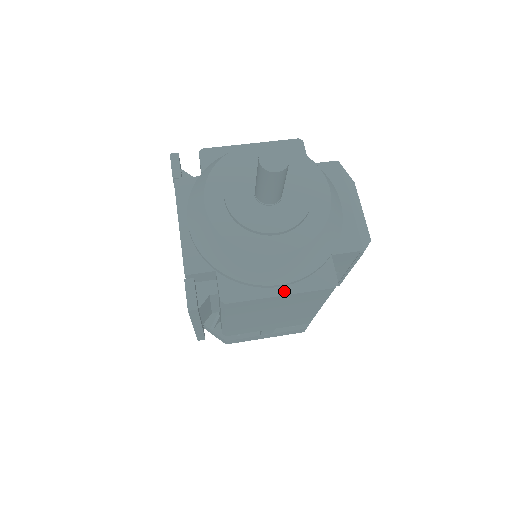
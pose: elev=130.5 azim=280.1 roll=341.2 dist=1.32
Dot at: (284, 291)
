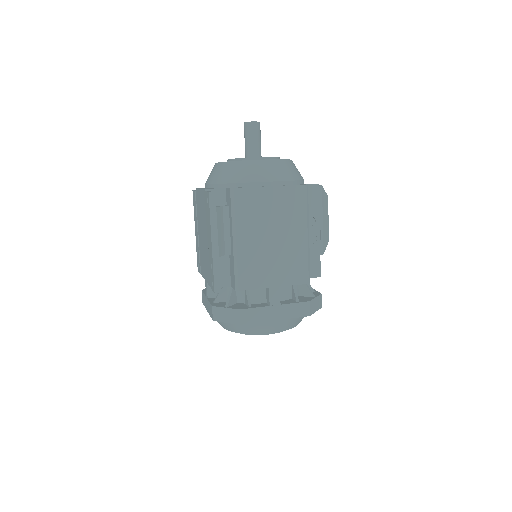
Dot at: (272, 186)
